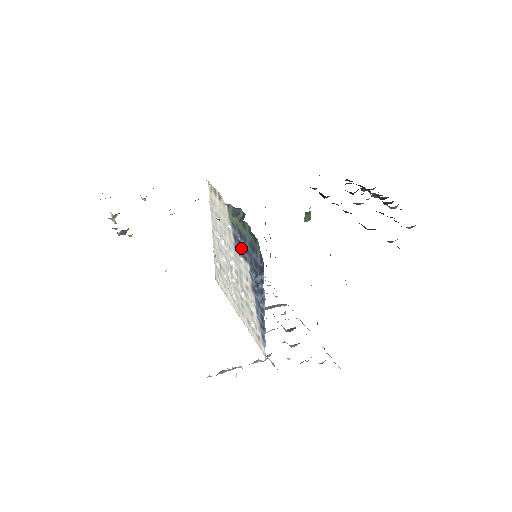
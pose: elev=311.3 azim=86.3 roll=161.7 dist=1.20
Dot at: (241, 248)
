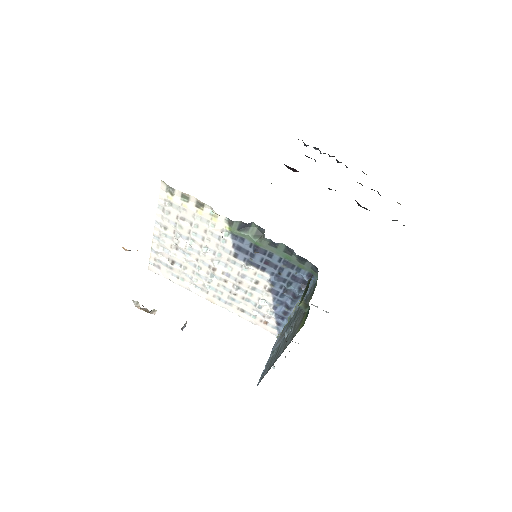
Dot at: (255, 260)
